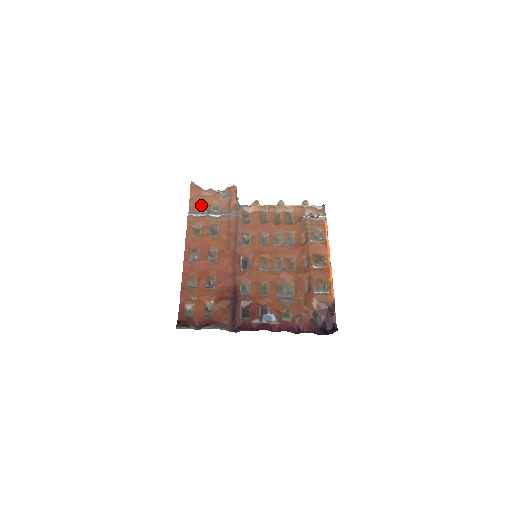
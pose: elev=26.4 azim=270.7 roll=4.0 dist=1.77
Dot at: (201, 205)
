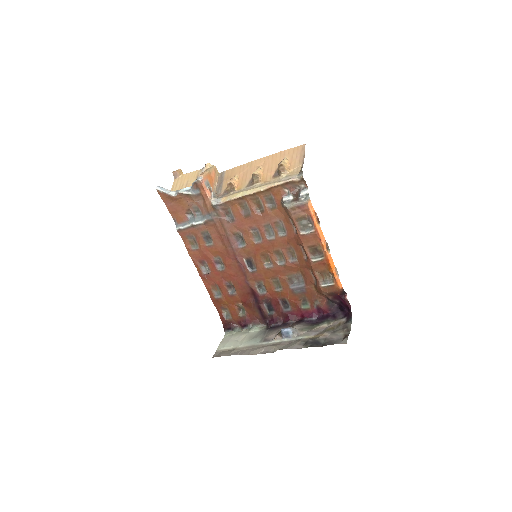
Dot at: (181, 212)
